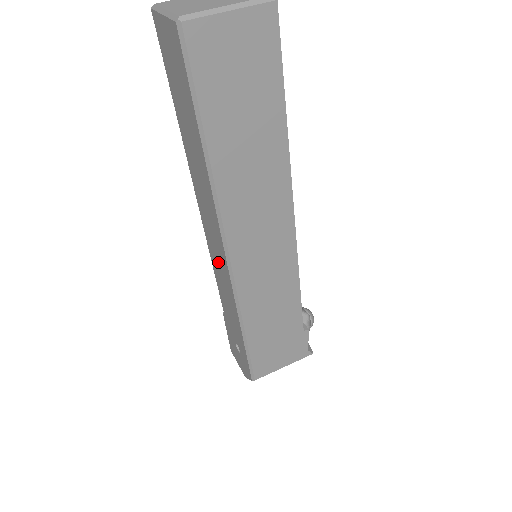
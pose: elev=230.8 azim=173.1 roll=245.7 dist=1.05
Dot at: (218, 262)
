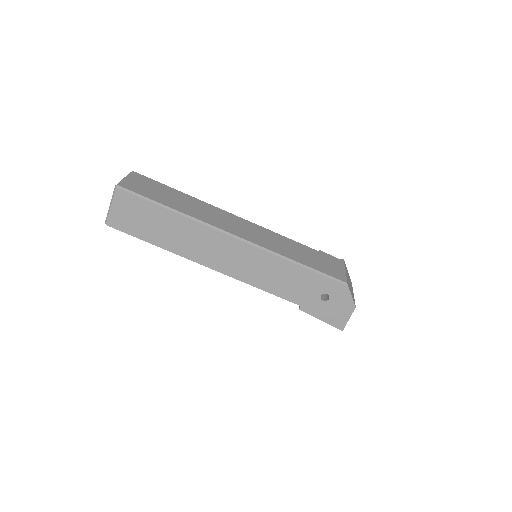
Dot at: (247, 265)
